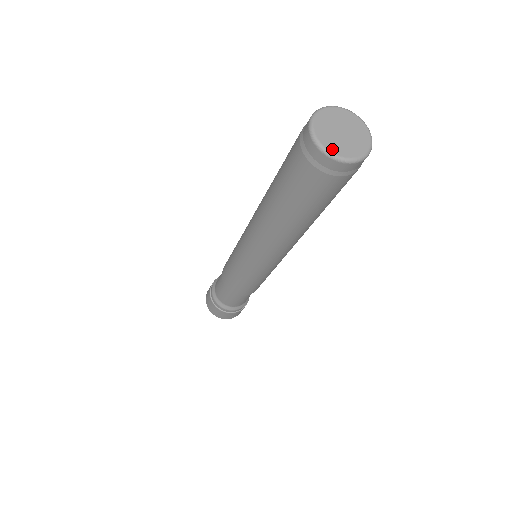
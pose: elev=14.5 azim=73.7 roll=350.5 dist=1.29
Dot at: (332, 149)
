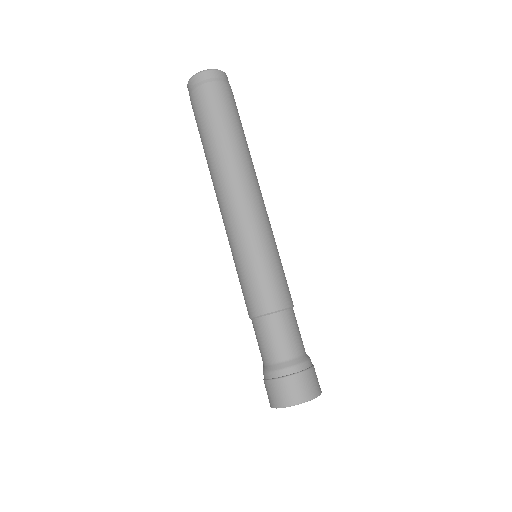
Dot at: occluded
